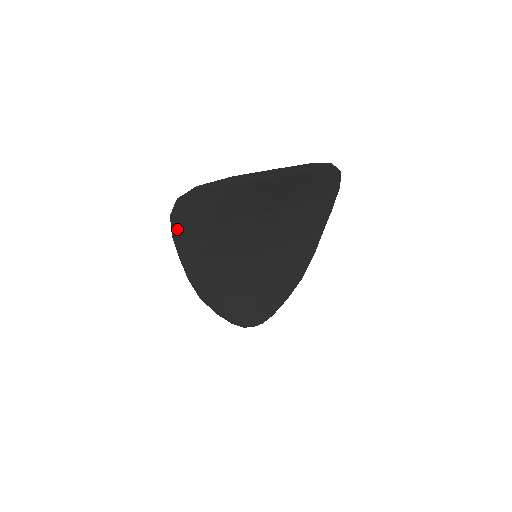
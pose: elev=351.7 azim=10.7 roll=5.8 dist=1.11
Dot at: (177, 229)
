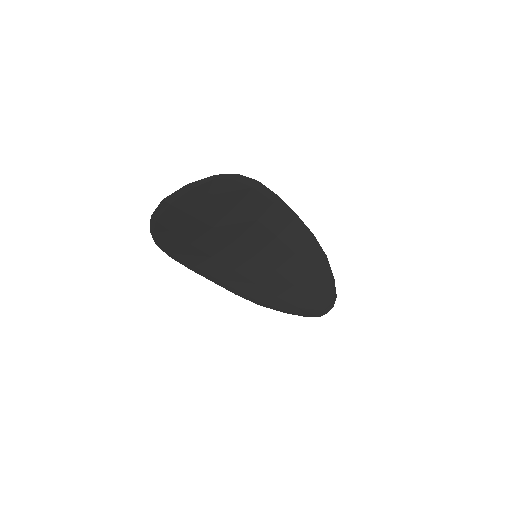
Dot at: (183, 262)
